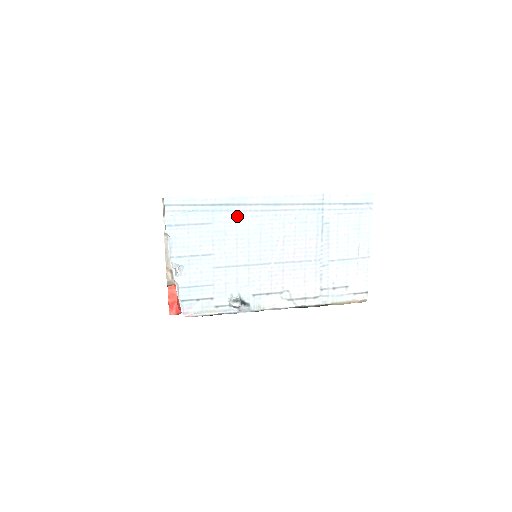
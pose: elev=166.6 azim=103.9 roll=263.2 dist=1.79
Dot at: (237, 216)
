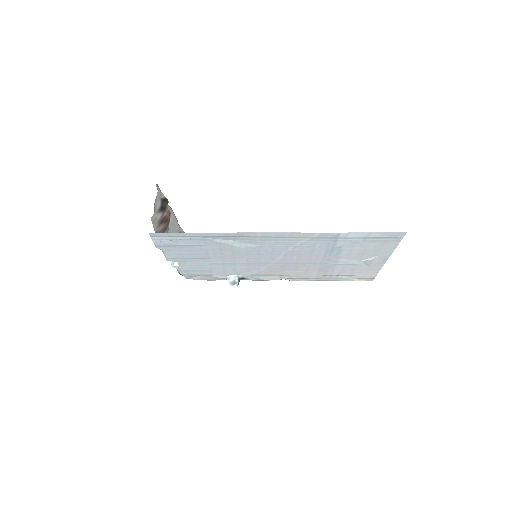
Dot at: (233, 241)
